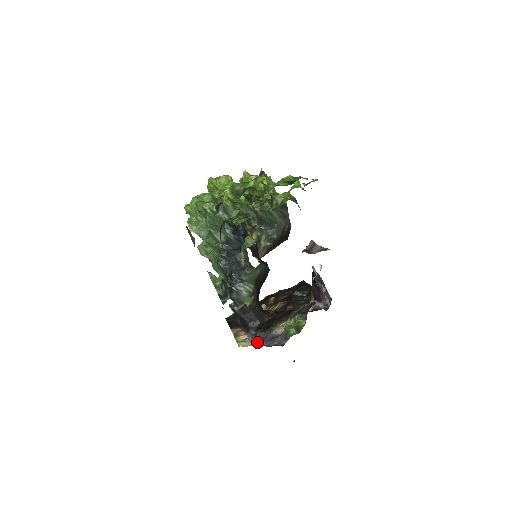
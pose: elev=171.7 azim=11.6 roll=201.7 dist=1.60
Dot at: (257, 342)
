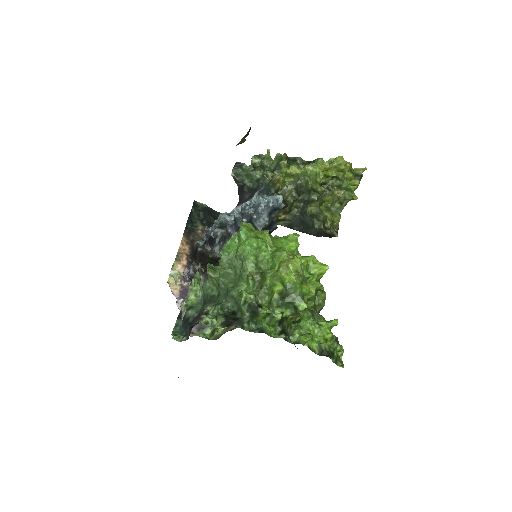
Dot at: (181, 299)
